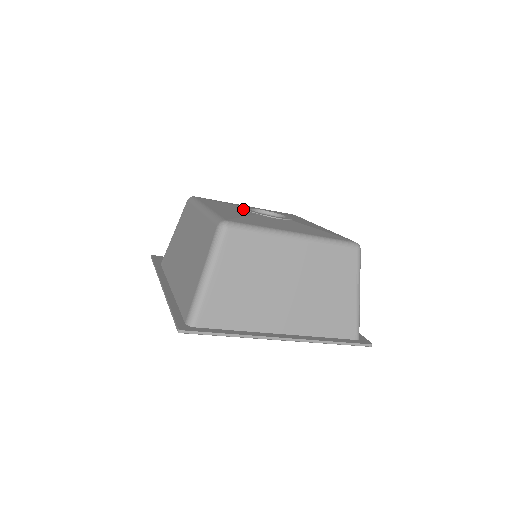
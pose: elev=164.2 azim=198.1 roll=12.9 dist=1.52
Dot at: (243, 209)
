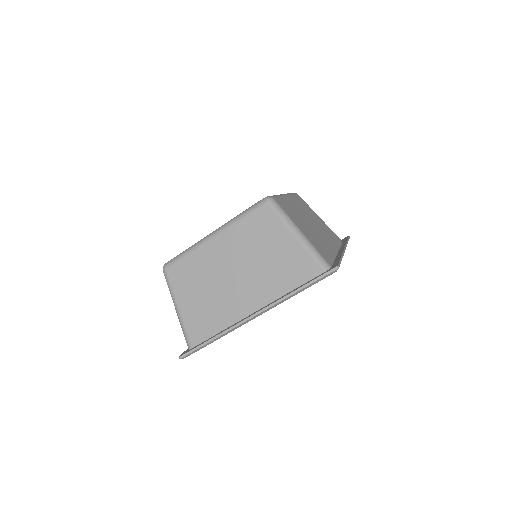
Dot at: occluded
